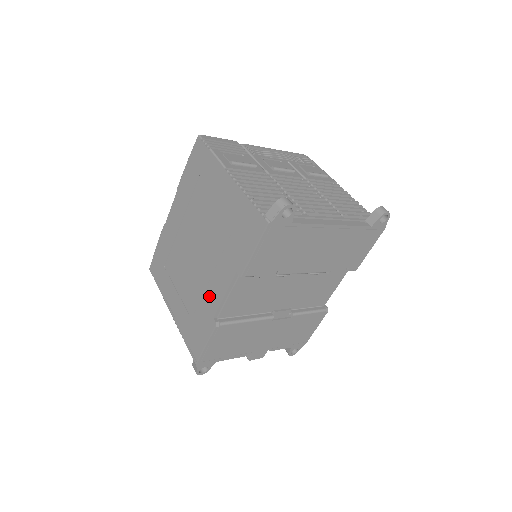
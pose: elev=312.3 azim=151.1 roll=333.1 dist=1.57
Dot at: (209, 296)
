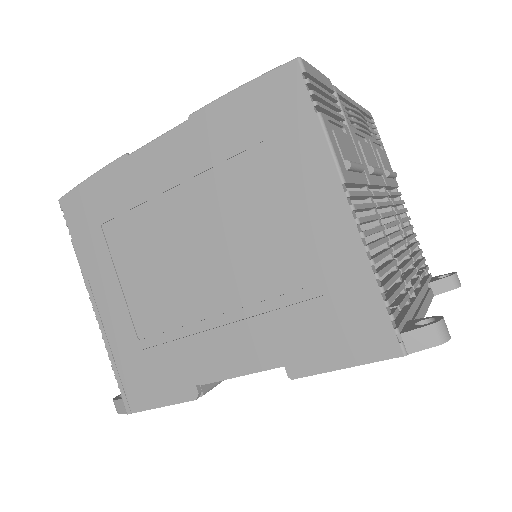
Dot at: (200, 350)
